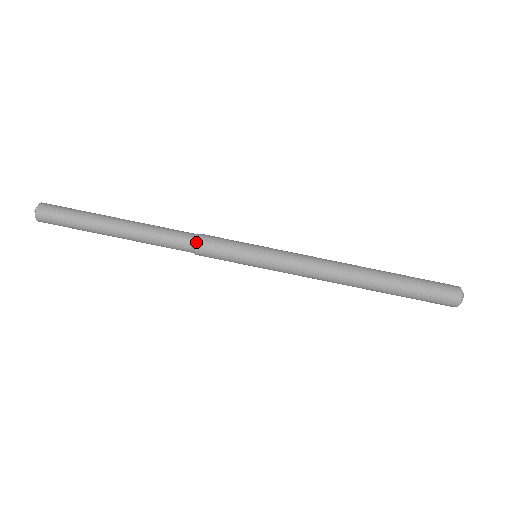
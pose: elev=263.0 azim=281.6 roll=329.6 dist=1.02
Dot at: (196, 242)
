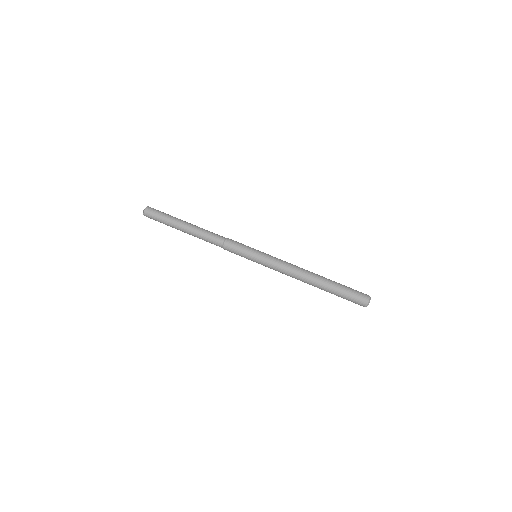
Dot at: (226, 239)
